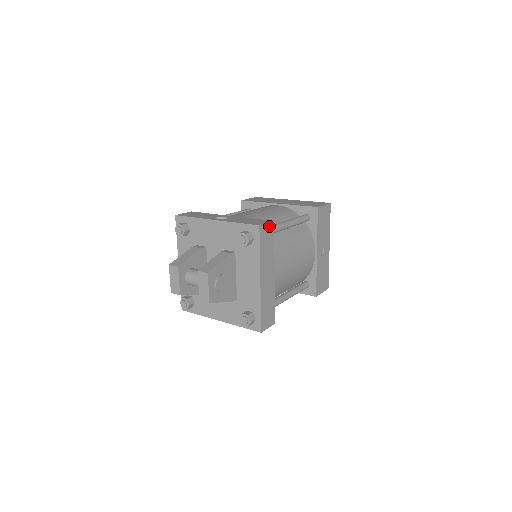
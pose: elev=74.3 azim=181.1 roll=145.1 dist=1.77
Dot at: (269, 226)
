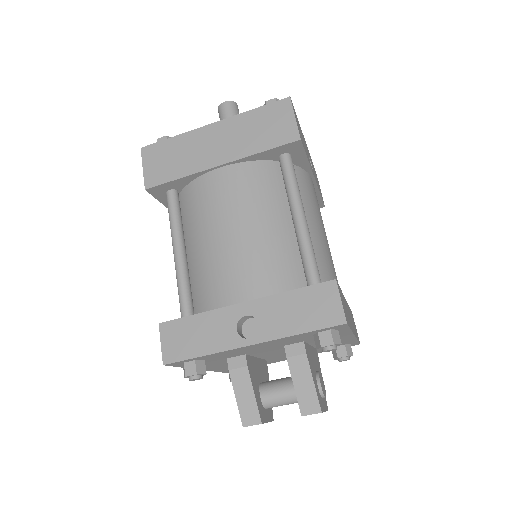
Dot at: (339, 295)
